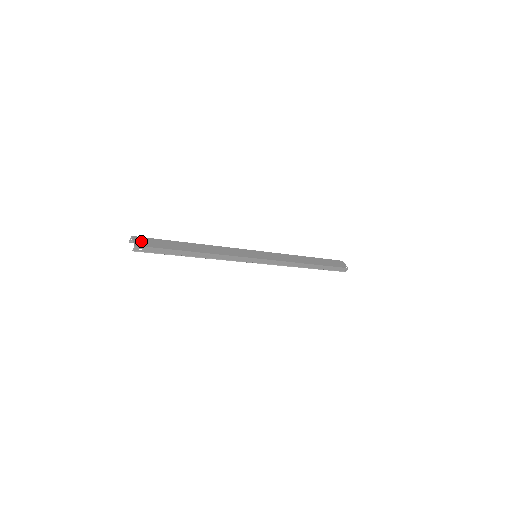
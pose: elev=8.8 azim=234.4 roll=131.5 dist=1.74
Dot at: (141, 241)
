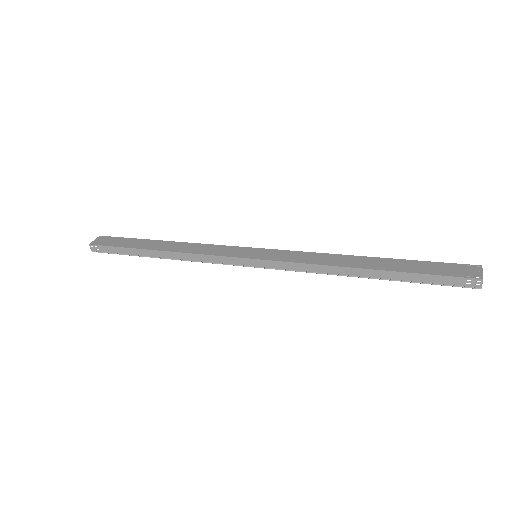
Dot at: (103, 240)
